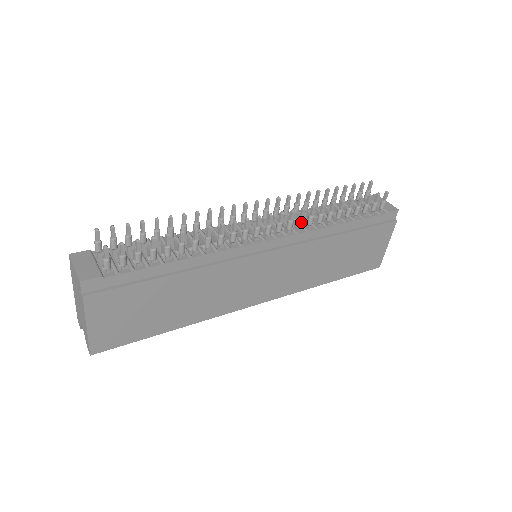
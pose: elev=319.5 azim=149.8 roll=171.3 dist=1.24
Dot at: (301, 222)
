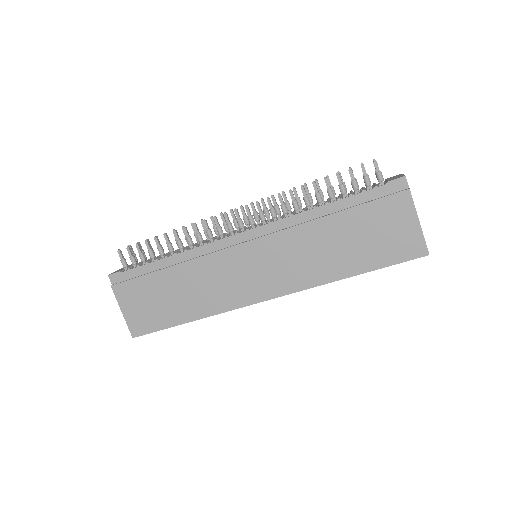
Dot at: (271, 212)
